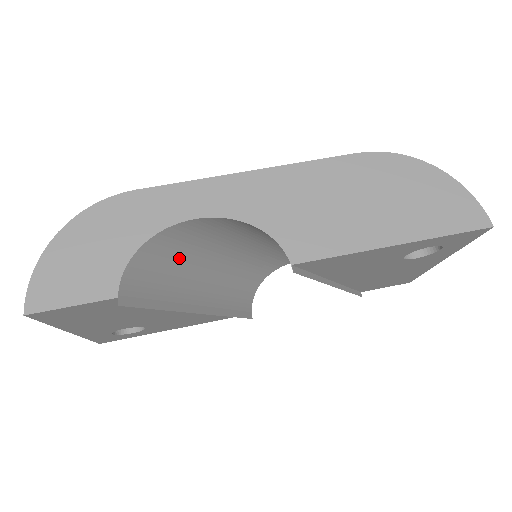
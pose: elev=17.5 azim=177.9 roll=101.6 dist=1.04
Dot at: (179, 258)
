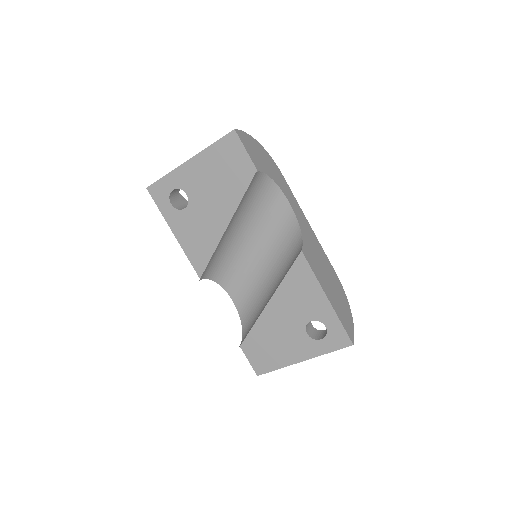
Dot at: (258, 206)
